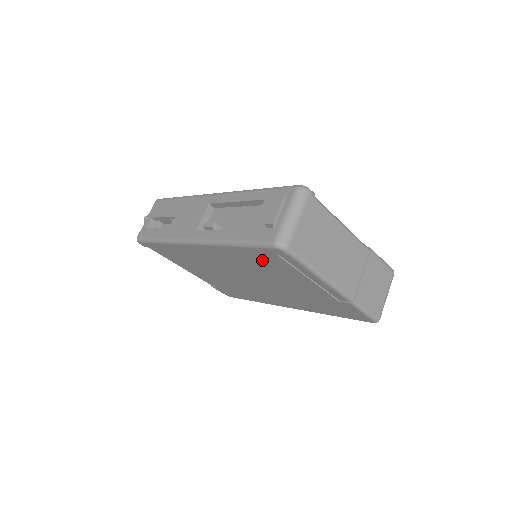
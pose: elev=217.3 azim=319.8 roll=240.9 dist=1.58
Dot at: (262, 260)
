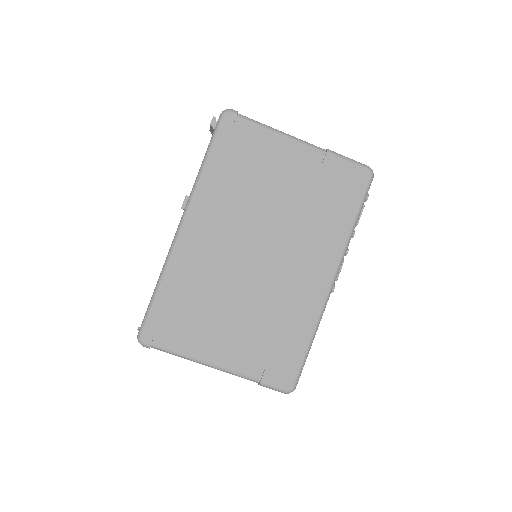
Dot at: (234, 161)
